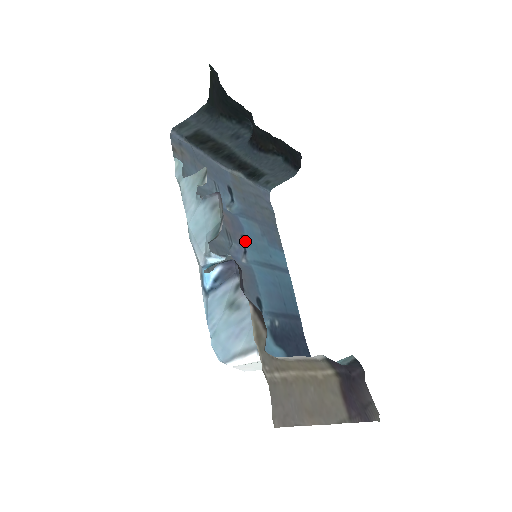
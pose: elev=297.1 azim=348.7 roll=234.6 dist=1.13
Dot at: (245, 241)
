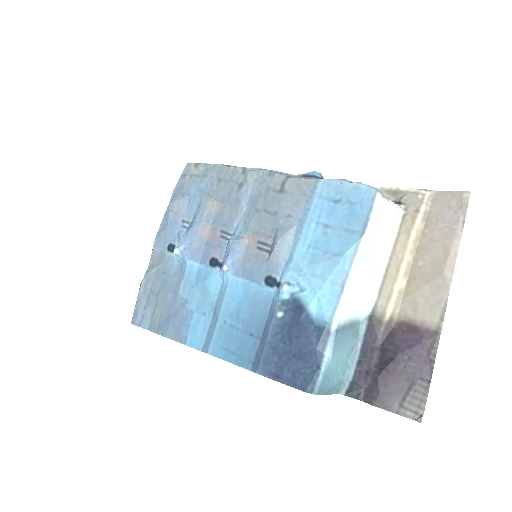
Dot at: (211, 266)
